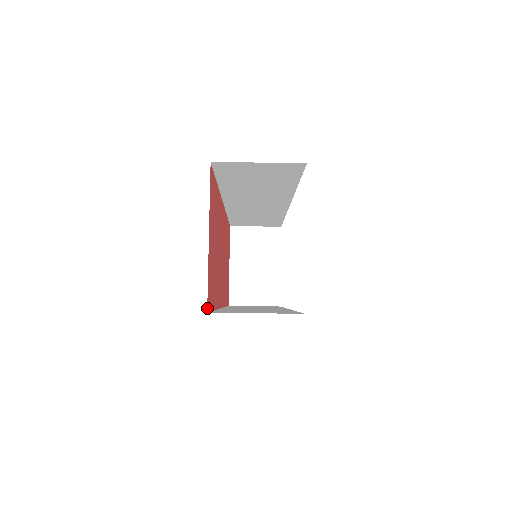
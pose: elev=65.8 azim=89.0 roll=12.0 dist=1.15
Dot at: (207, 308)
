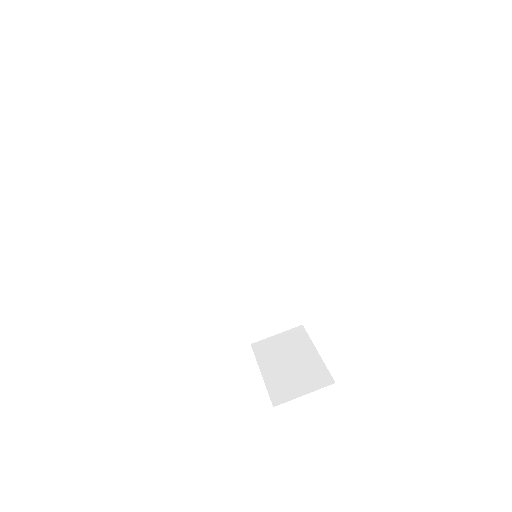
Dot at: occluded
